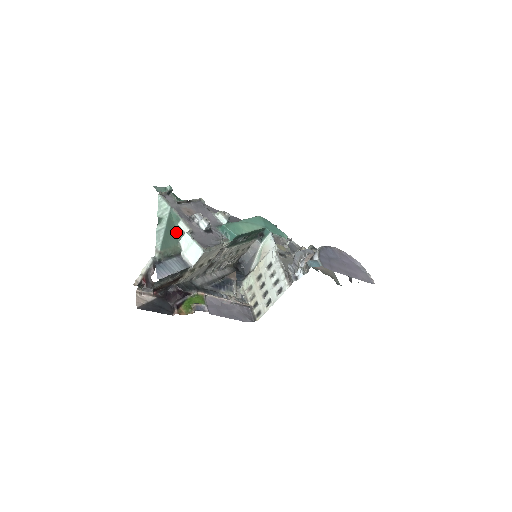
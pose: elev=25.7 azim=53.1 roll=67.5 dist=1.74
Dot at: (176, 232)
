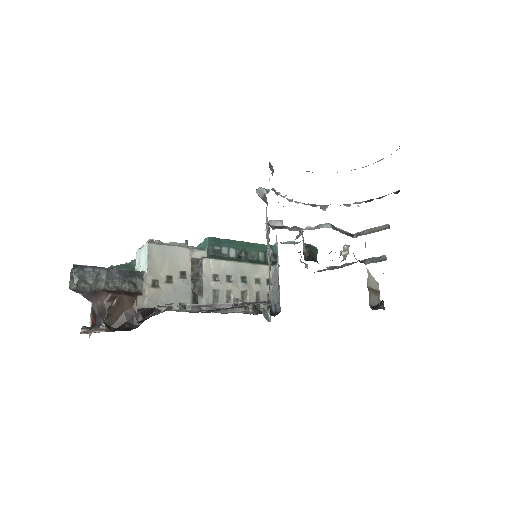
Dot at: occluded
